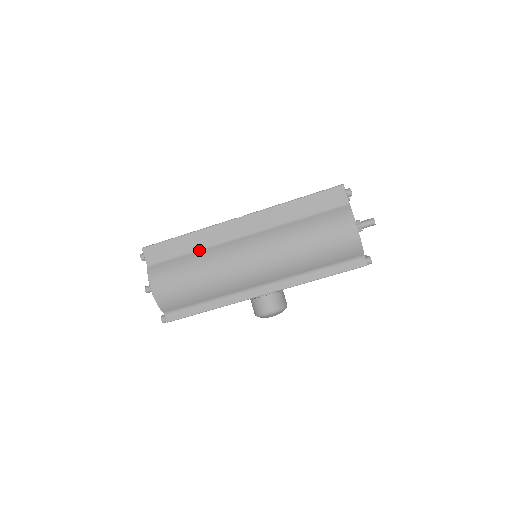
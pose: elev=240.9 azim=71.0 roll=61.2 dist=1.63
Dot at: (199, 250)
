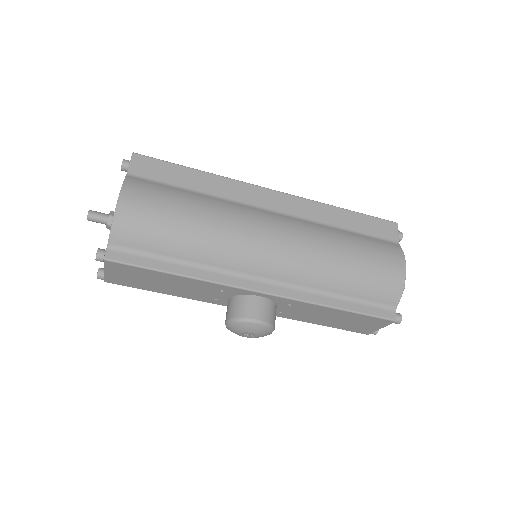
Dot at: (209, 195)
